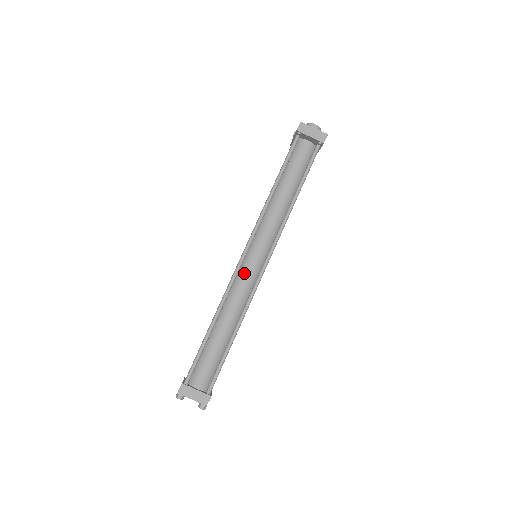
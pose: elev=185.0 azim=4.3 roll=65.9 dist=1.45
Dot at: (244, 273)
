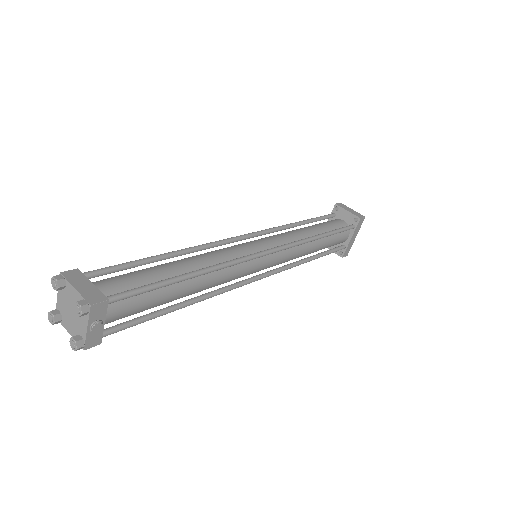
Dot at: (238, 245)
